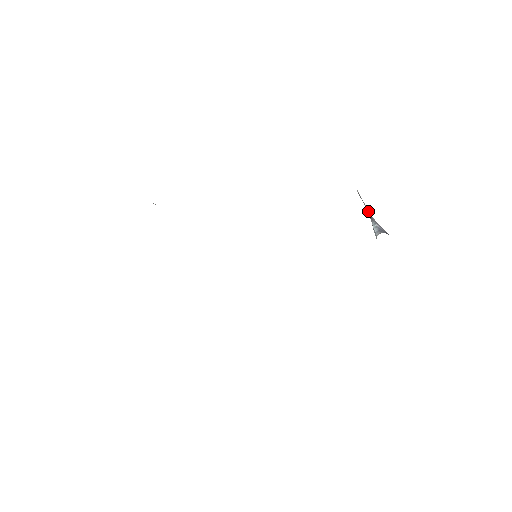
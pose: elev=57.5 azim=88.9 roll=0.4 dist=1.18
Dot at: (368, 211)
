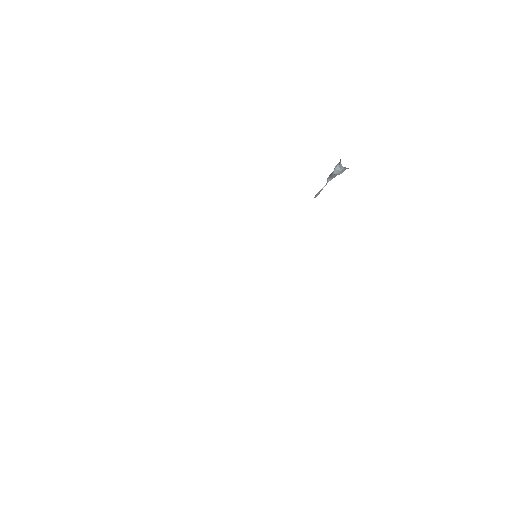
Dot at: occluded
